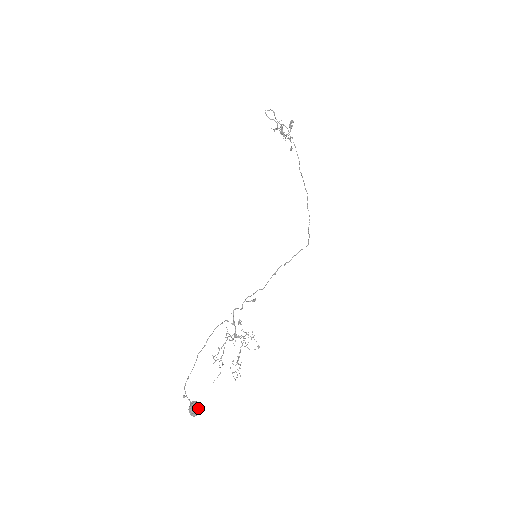
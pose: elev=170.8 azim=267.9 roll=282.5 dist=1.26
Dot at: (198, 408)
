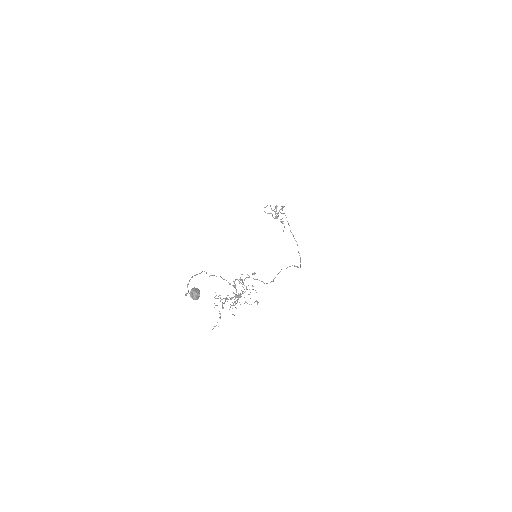
Dot at: (199, 292)
